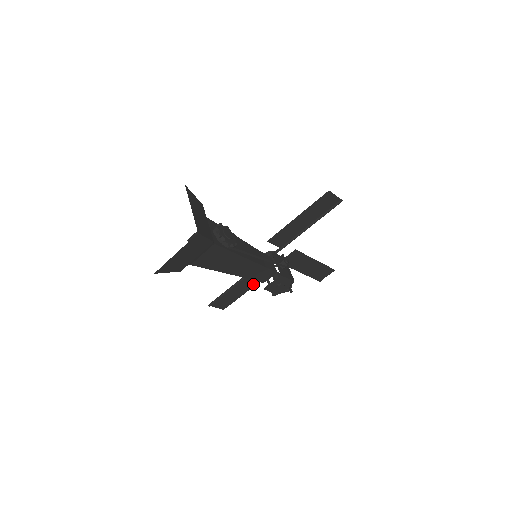
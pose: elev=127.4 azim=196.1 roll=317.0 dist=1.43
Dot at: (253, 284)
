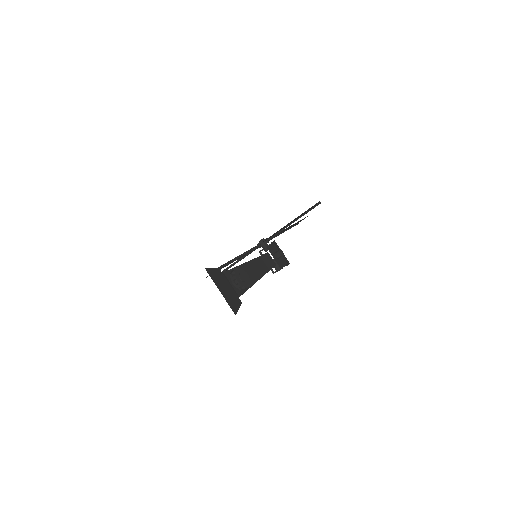
Dot at: occluded
